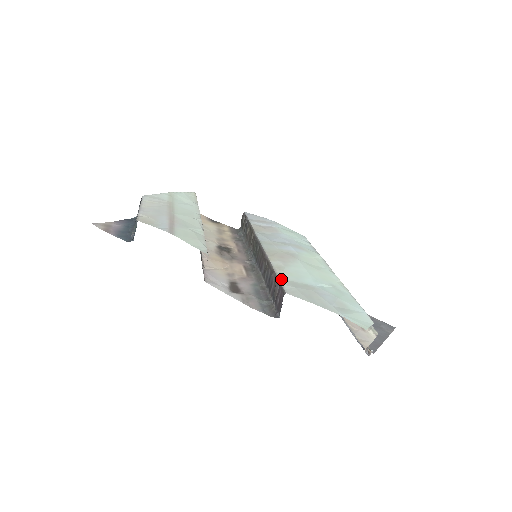
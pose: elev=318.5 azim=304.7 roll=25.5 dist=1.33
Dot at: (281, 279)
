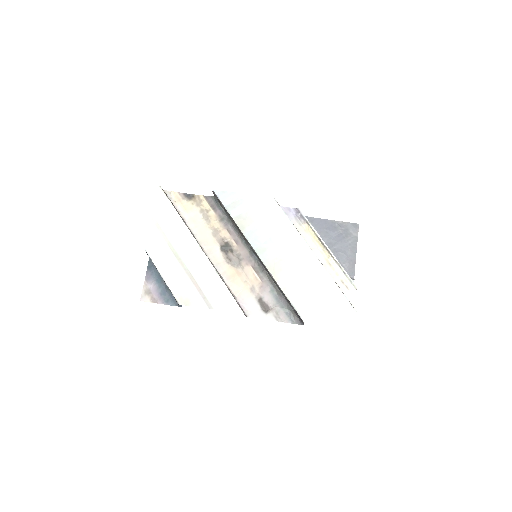
Dot at: (294, 306)
